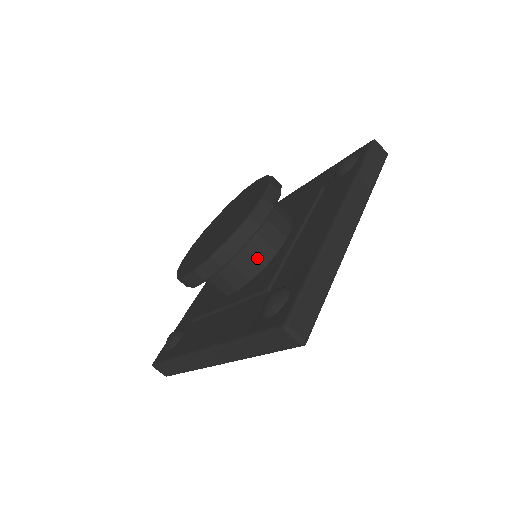
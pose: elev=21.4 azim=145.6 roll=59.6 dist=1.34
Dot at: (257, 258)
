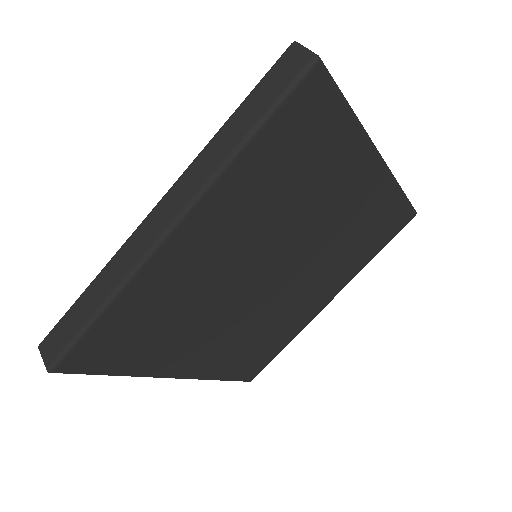
Dot at: occluded
